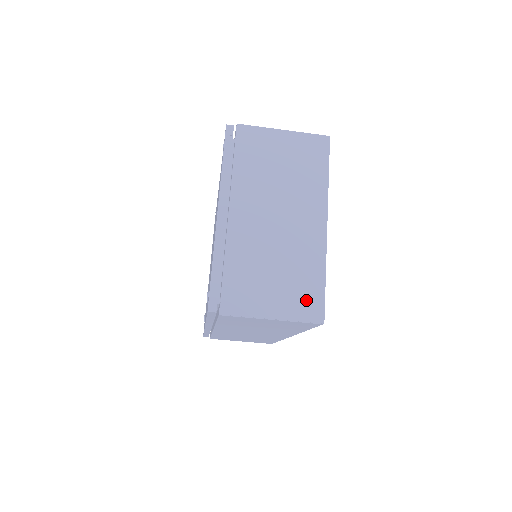
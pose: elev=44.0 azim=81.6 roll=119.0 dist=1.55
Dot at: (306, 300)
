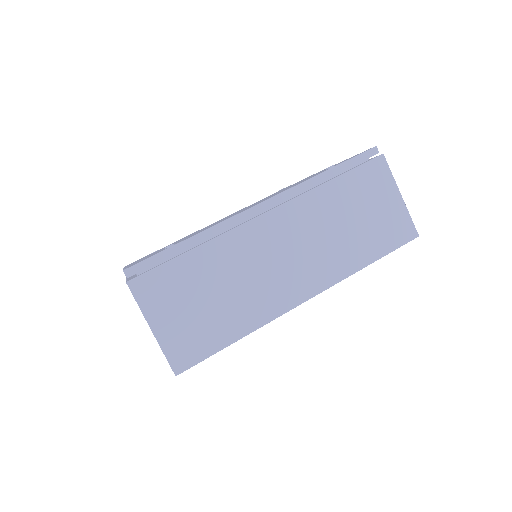
Dot at: occluded
